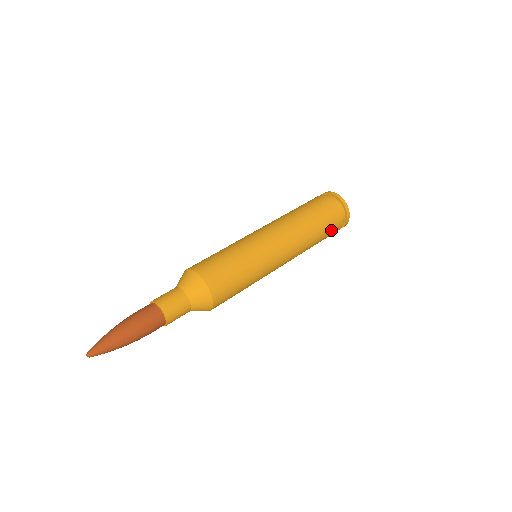
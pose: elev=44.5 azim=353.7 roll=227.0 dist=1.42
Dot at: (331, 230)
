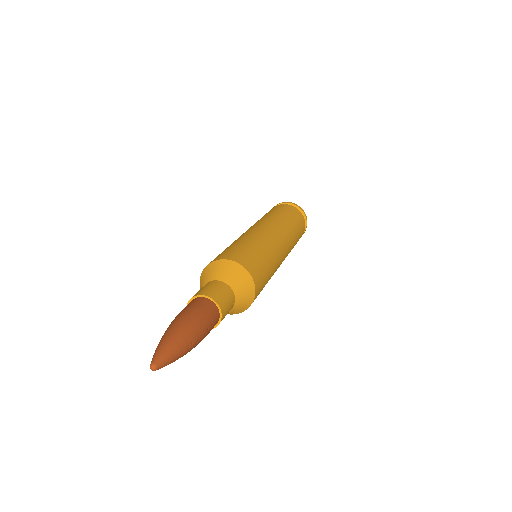
Dot at: occluded
